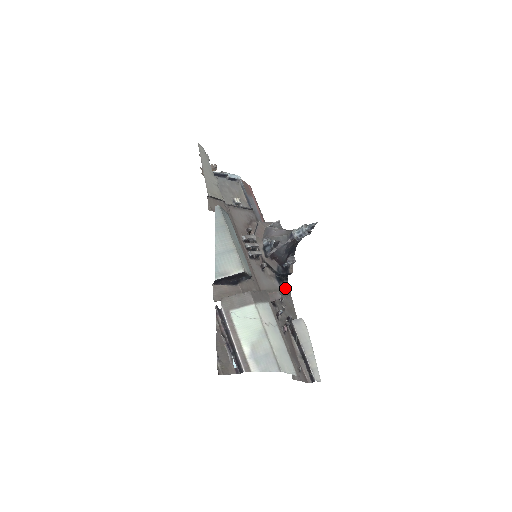
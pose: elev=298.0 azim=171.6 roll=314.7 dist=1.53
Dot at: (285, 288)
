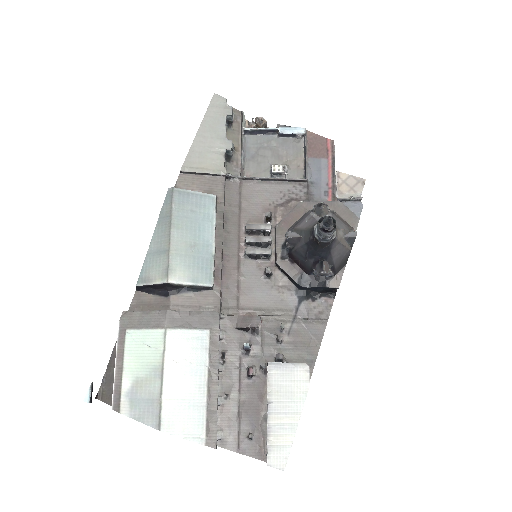
Dot at: (315, 309)
